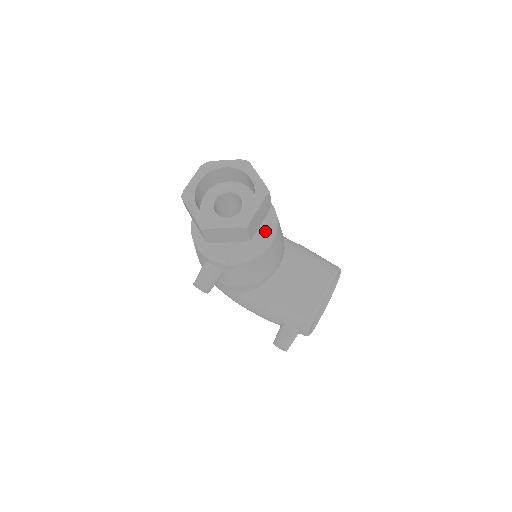
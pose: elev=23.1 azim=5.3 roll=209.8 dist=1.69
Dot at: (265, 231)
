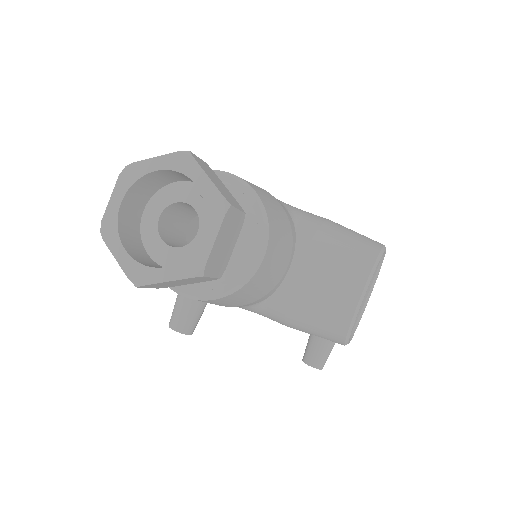
Dot at: (250, 242)
